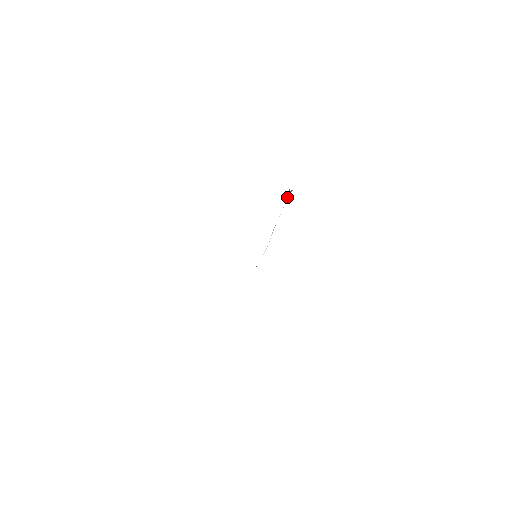
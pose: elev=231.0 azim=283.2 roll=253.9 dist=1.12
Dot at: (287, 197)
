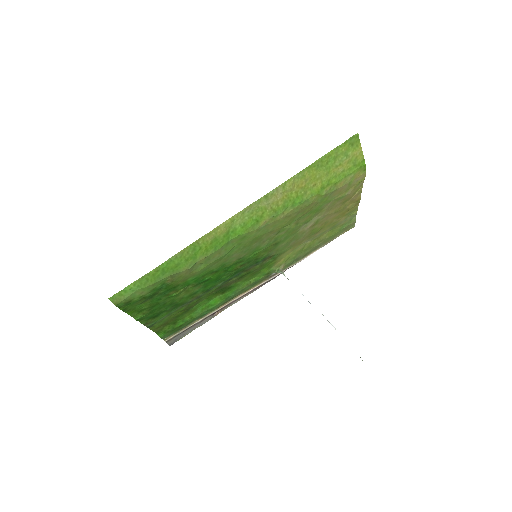
Dot at: occluded
